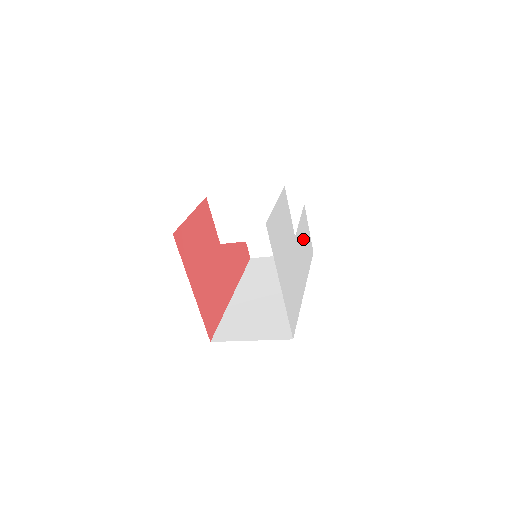
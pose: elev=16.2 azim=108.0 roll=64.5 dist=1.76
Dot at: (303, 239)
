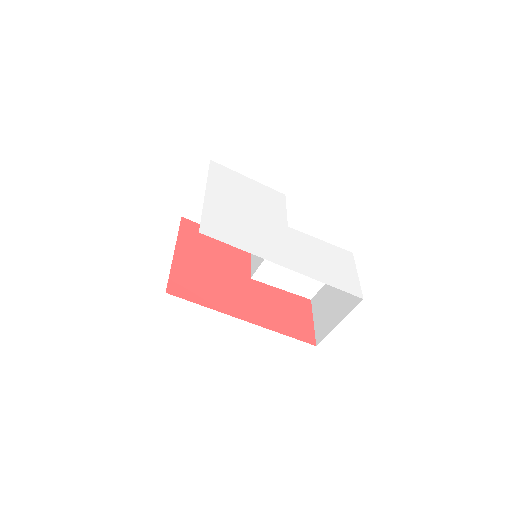
Dot at: (321, 255)
